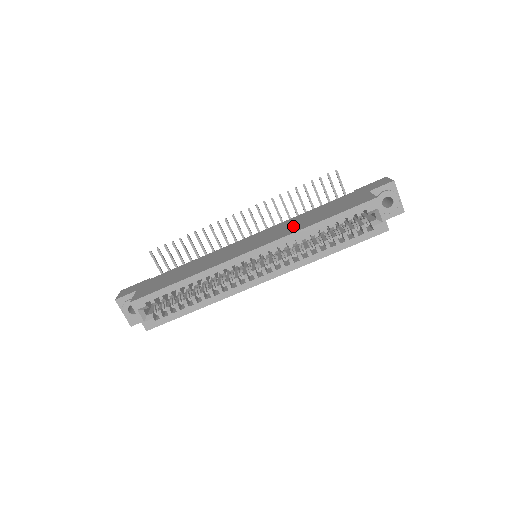
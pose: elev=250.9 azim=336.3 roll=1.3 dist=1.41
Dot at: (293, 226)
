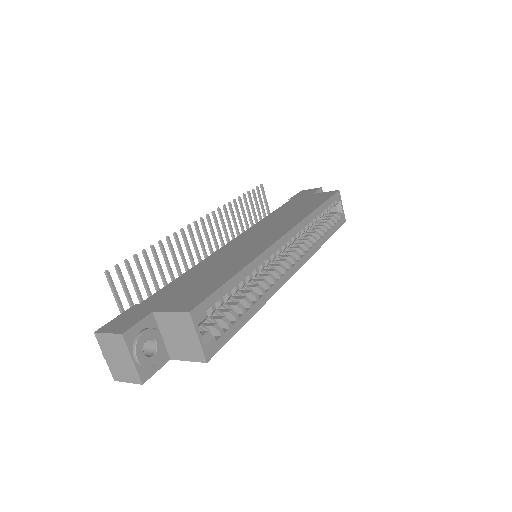
Dot at: (289, 217)
